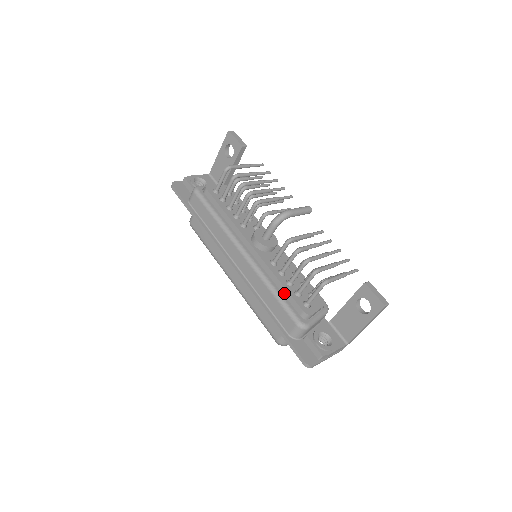
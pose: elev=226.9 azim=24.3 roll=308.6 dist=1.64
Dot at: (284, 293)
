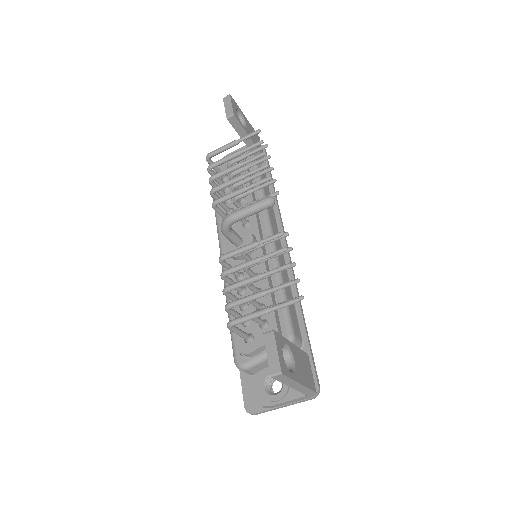
Dot at: occluded
